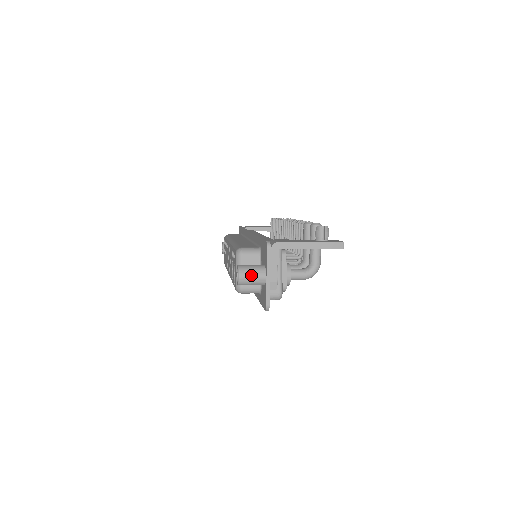
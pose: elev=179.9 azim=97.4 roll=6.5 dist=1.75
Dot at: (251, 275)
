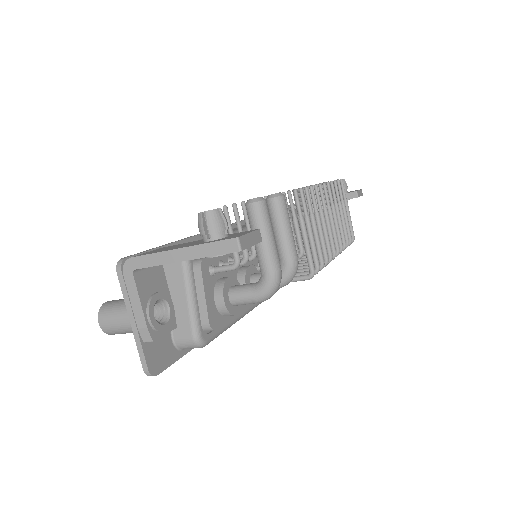
Dot at: (114, 319)
